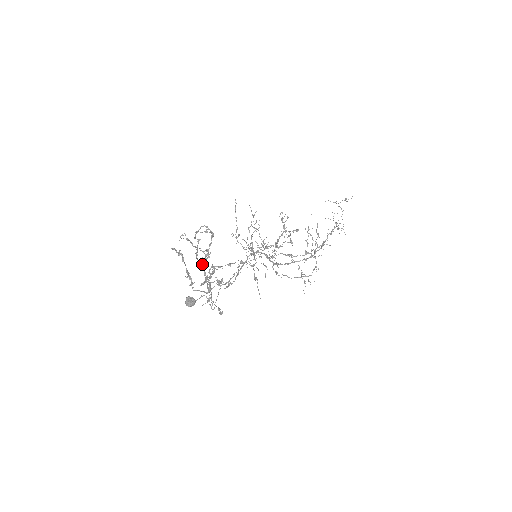
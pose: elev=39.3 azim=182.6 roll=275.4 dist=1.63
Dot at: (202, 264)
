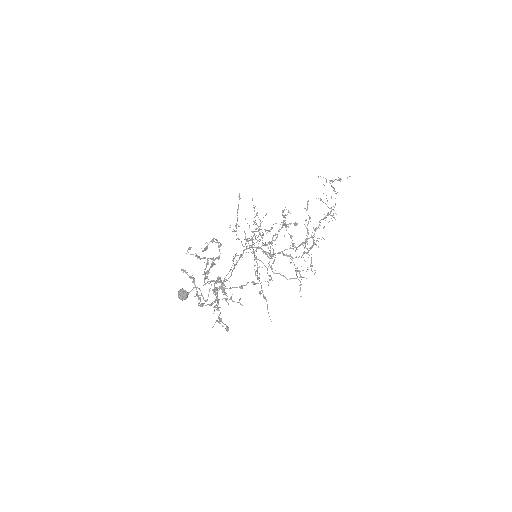
Dot at: (207, 276)
